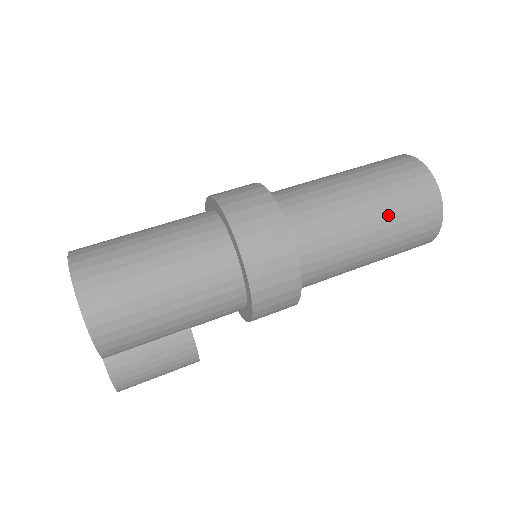
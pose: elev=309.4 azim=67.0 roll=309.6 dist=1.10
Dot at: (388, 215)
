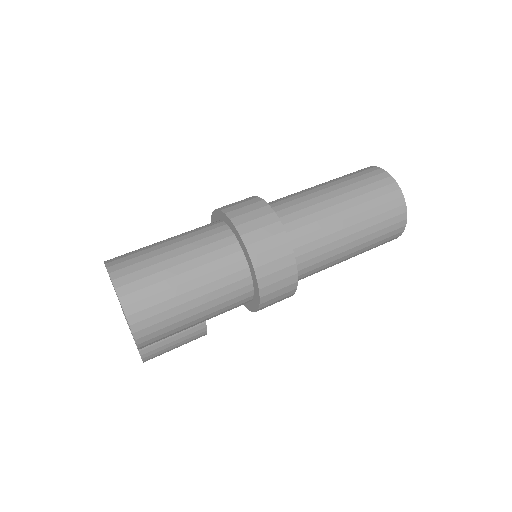
Dot at: (366, 235)
